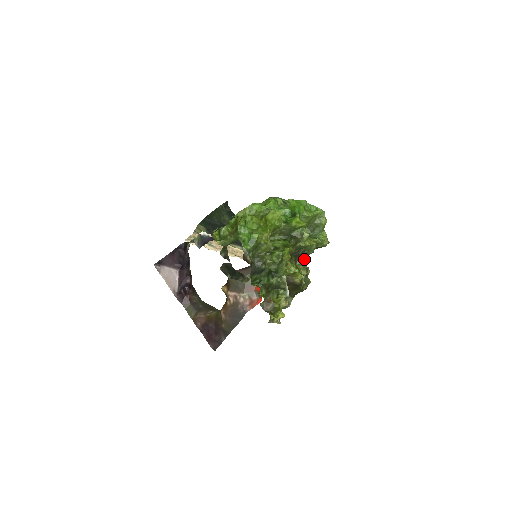
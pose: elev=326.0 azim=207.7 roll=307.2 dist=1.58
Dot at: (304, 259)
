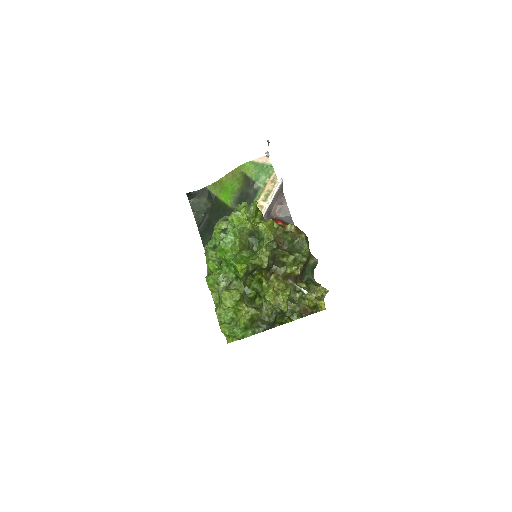
Dot at: (279, 253)
